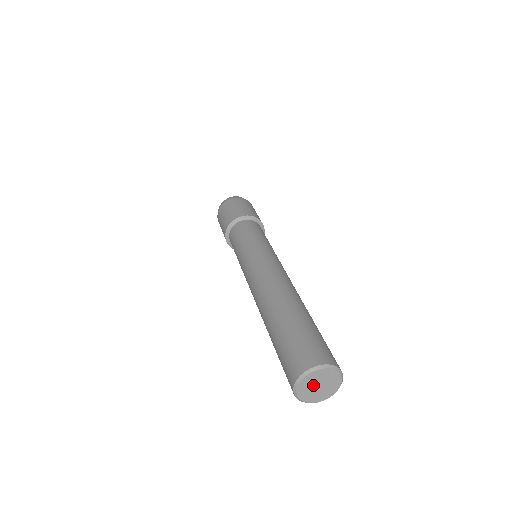
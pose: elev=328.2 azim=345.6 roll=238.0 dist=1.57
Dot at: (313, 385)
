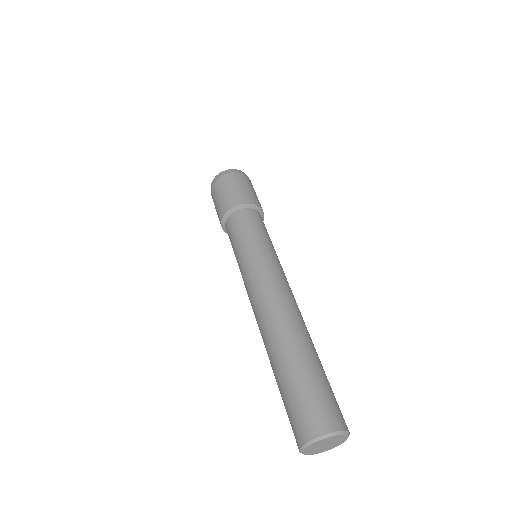
Dot at: (319, 448)
